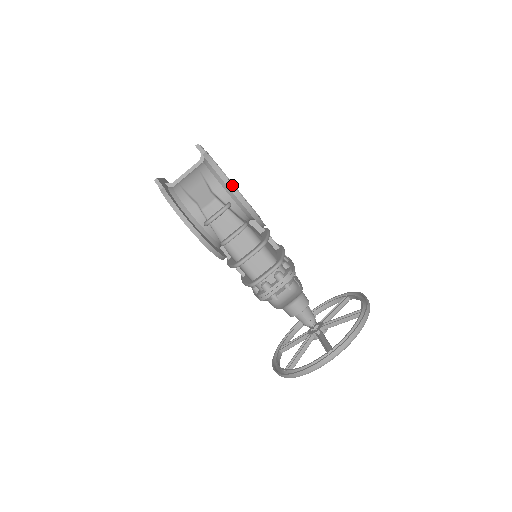
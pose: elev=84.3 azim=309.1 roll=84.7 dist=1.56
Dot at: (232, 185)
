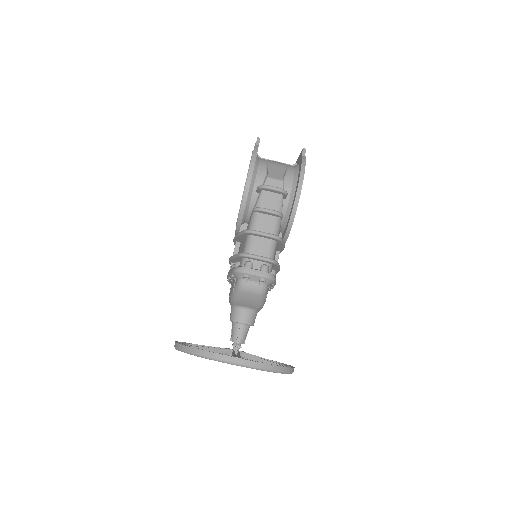
Dot at: (302, 184)
